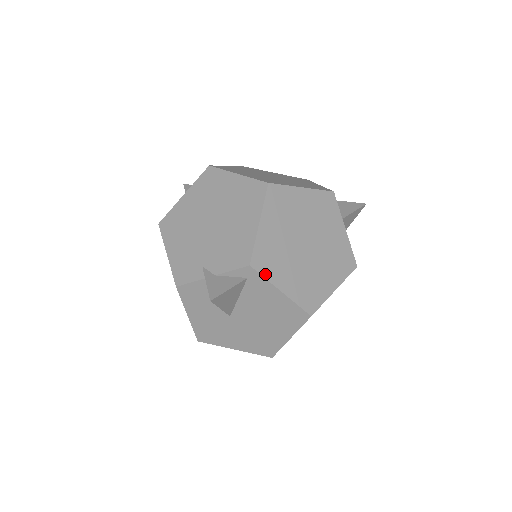
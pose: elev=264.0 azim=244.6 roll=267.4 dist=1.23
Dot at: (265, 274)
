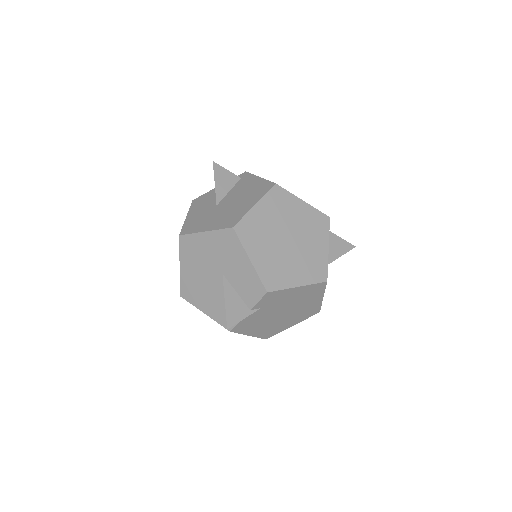
Dot at: occluded
